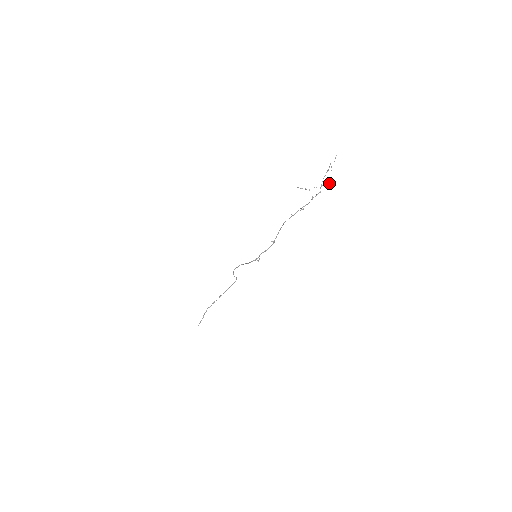
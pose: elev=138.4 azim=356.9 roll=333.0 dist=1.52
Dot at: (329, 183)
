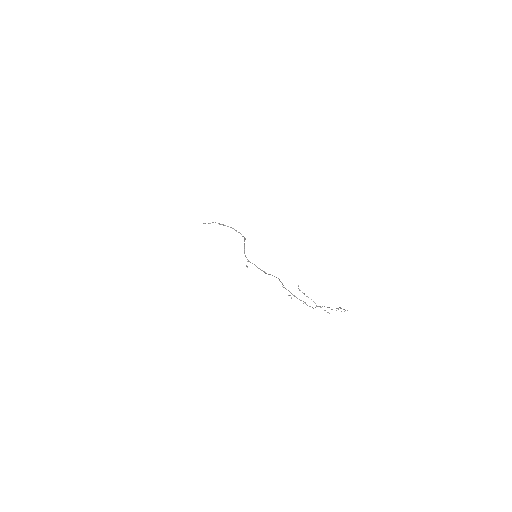
Dot at: (328, 312)
